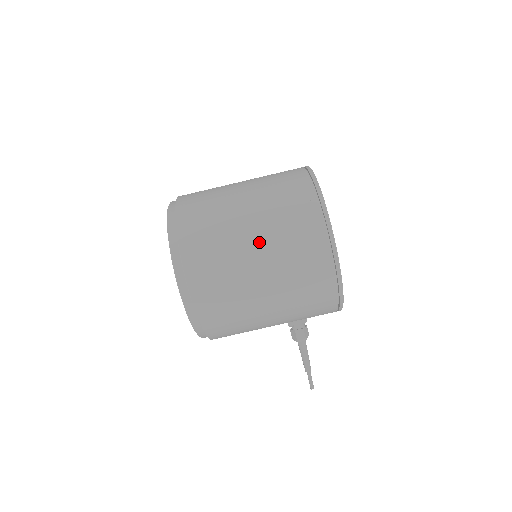
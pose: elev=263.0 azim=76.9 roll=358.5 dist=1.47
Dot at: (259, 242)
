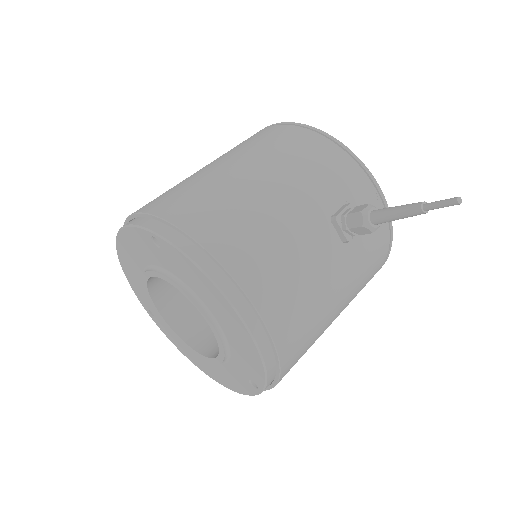
Dot at: occluded
